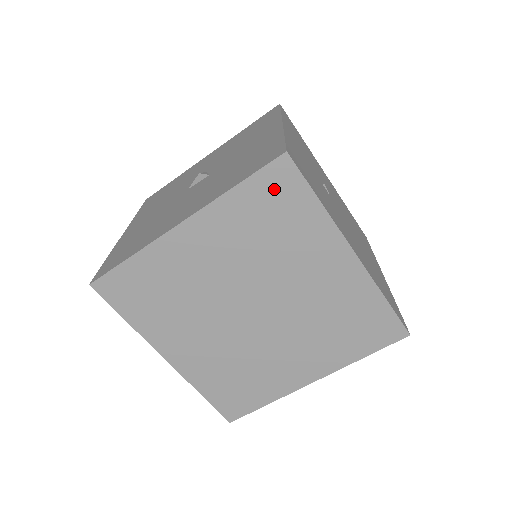
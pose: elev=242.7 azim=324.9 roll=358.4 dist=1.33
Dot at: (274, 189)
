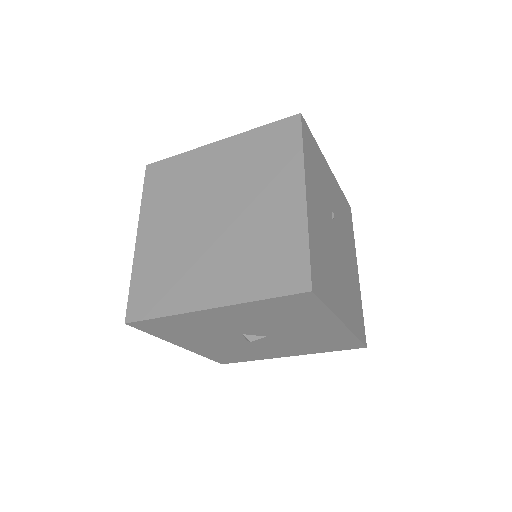
Dot at: (281, 133)
